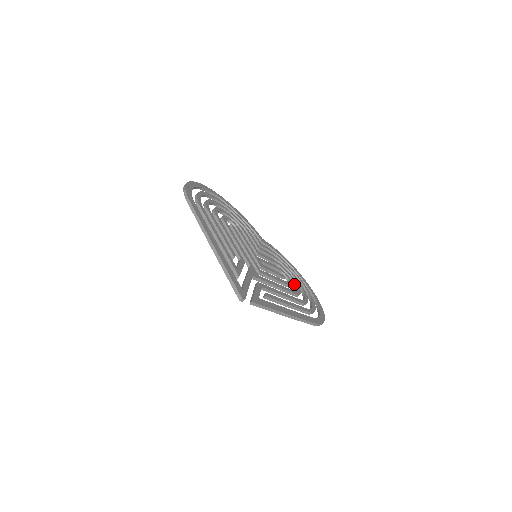
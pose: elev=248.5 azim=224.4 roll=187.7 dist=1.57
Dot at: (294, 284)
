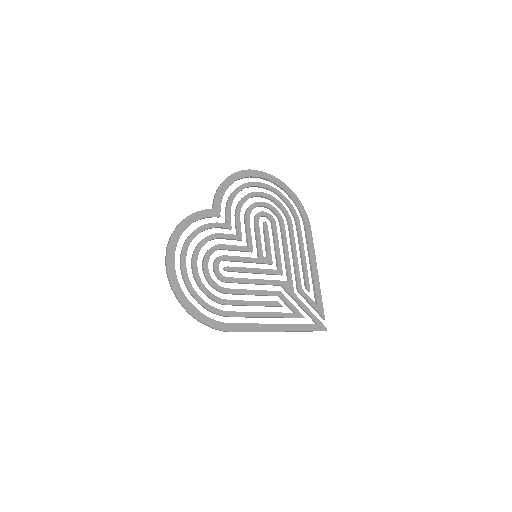
Dot at: occluded
